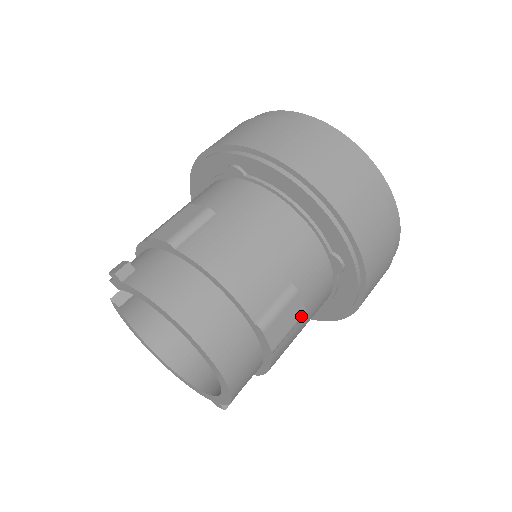
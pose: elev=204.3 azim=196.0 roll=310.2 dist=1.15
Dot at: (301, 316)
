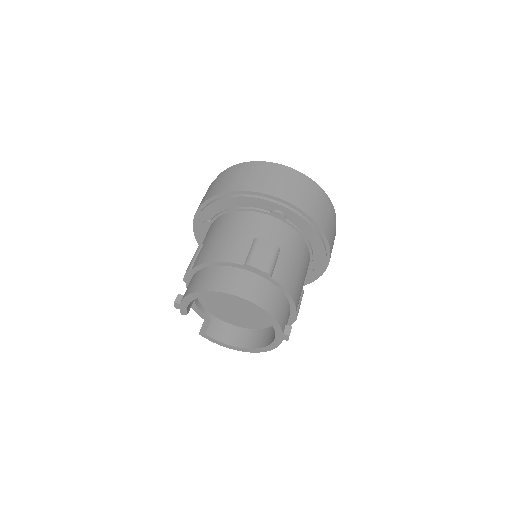
Dot at: (275, 249)
